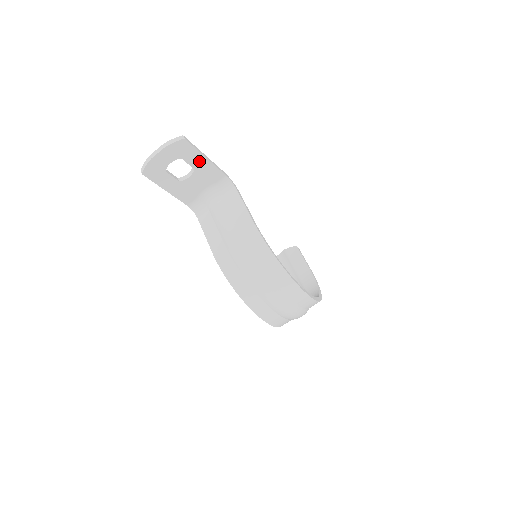
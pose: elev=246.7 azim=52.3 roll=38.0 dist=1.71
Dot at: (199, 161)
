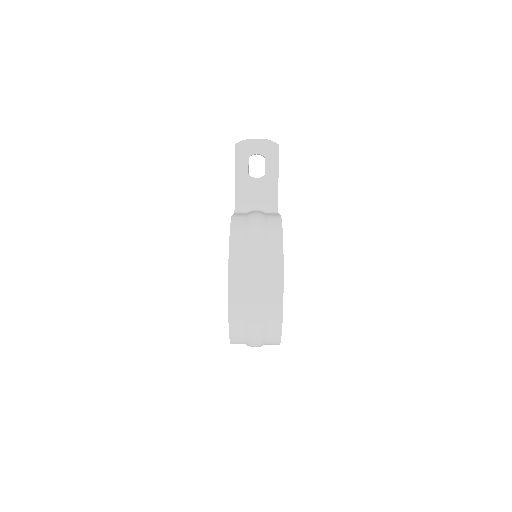
Dot at: (272, 171)
